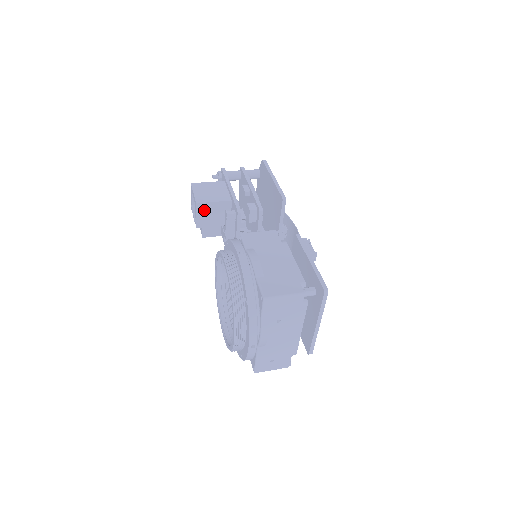
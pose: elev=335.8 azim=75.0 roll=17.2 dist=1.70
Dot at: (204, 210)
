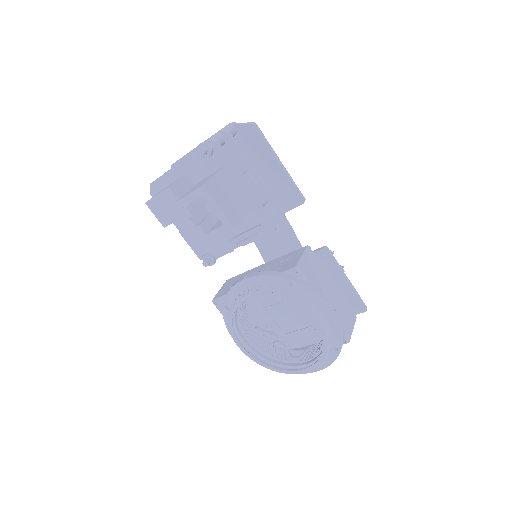
Dot at: occluded
